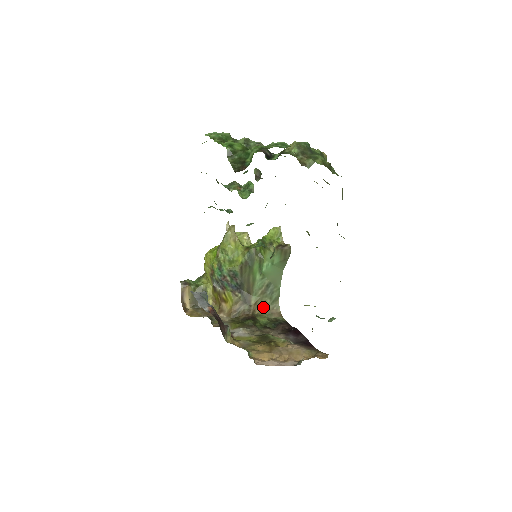
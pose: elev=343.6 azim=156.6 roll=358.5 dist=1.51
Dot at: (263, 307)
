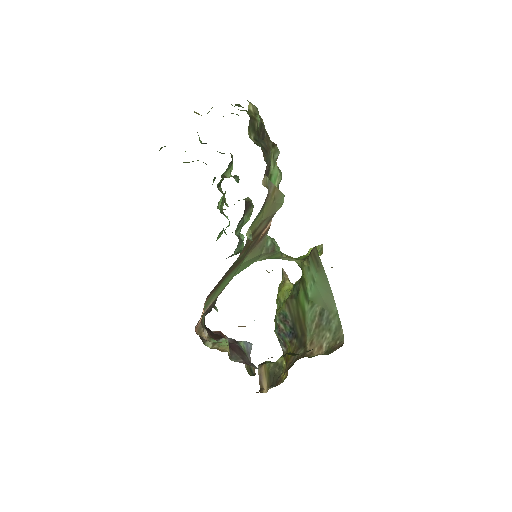
Dot at: (323, 346)
